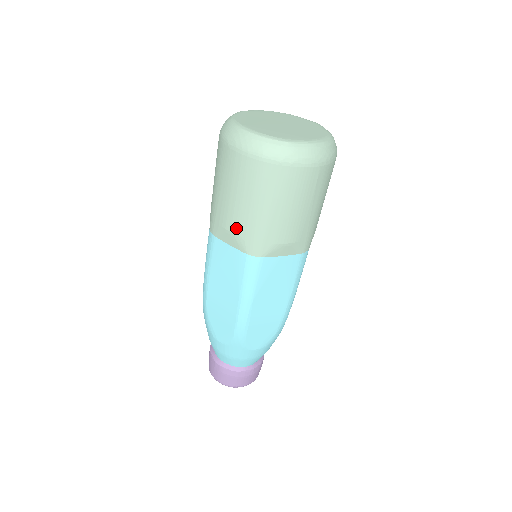
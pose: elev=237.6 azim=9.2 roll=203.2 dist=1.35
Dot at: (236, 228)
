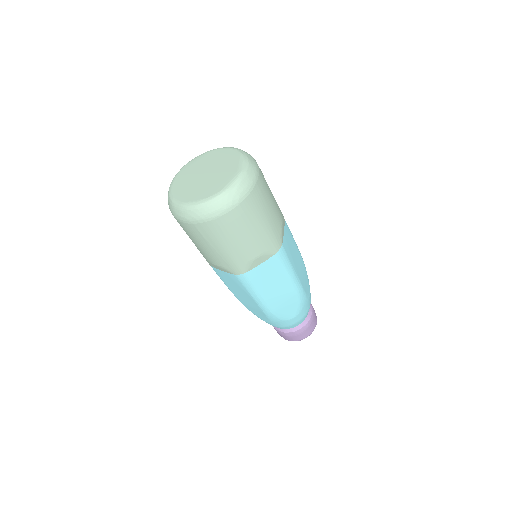
Dot at: occluded
